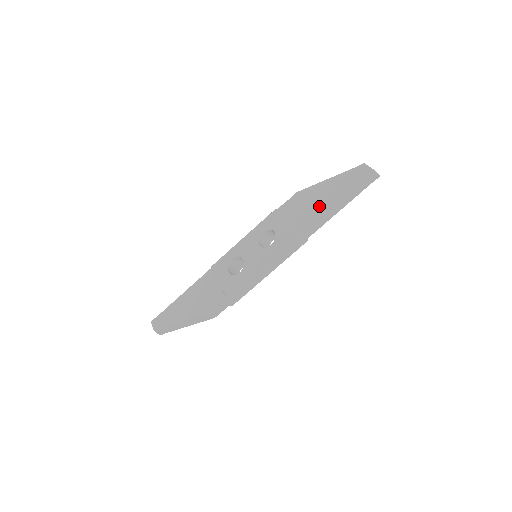
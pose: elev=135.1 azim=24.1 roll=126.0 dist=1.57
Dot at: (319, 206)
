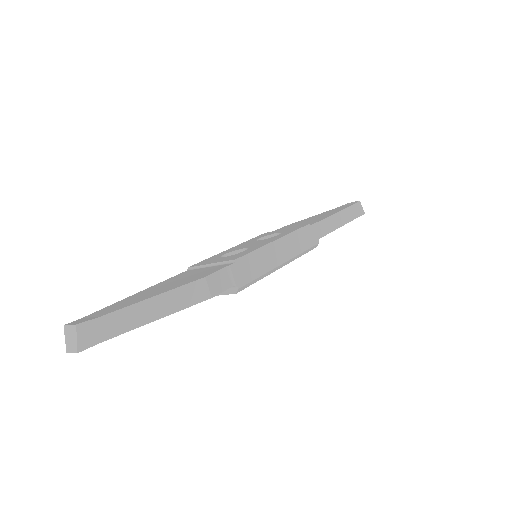
Dot at: (320, 217)
